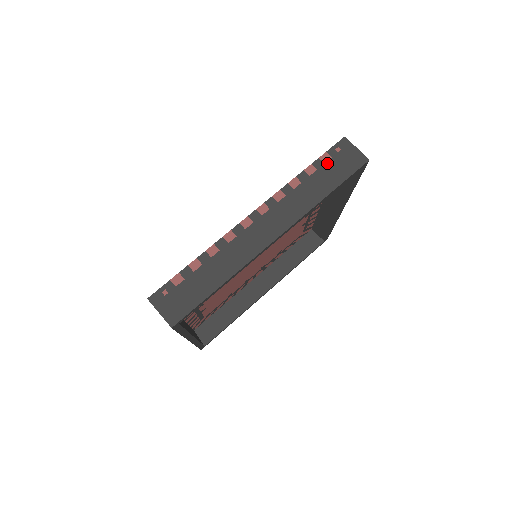
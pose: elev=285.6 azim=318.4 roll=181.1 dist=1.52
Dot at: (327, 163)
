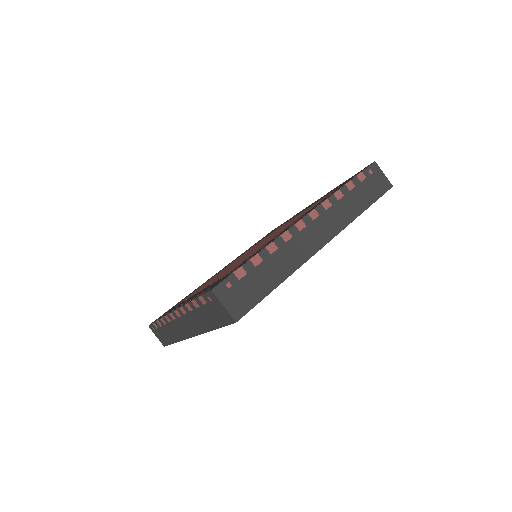
Dot at: (363, 182)
